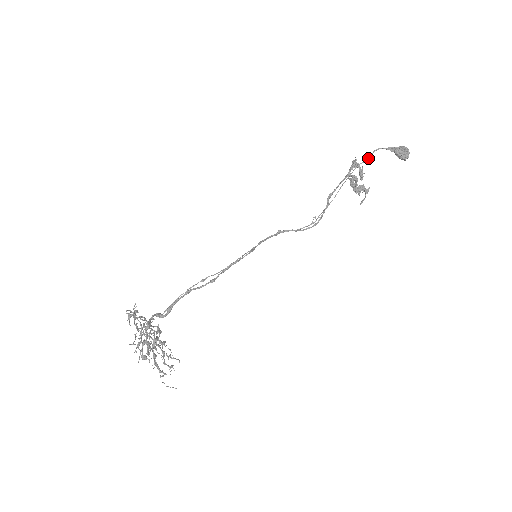
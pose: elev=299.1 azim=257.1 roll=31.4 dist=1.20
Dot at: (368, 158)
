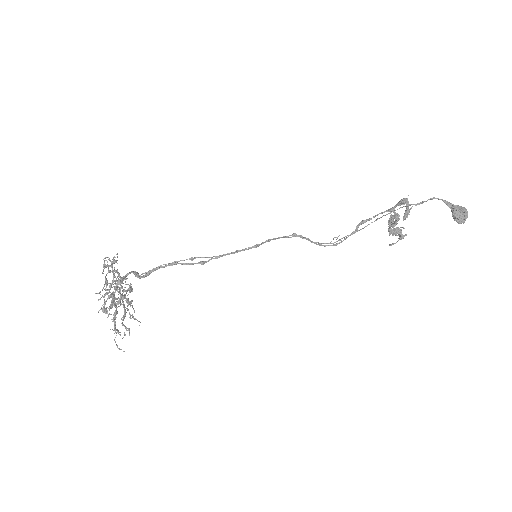
Dot at: (421, 203)
